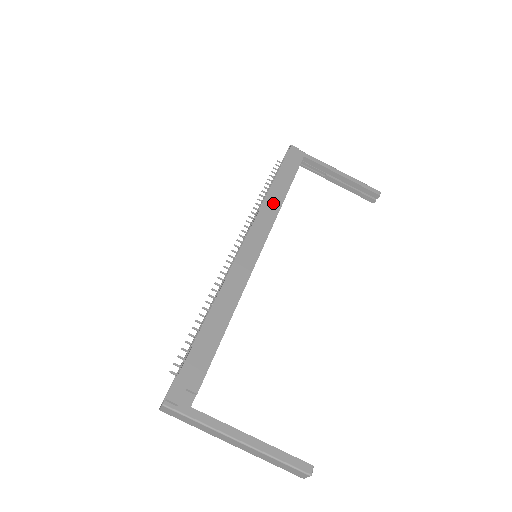
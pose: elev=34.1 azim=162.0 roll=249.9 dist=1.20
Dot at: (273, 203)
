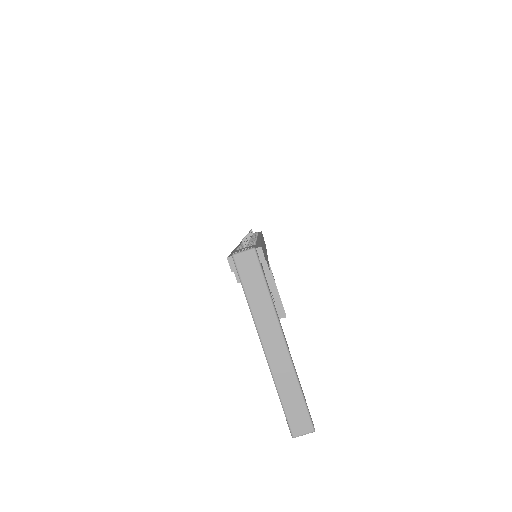
Dot at: occluded
